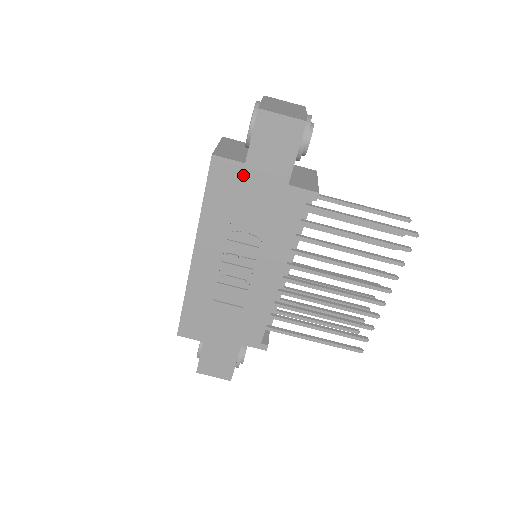
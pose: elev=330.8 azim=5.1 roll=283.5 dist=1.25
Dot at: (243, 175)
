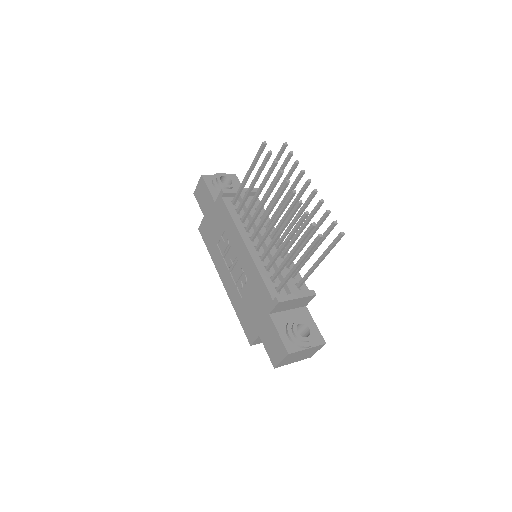
Dot at: (207, 221)
